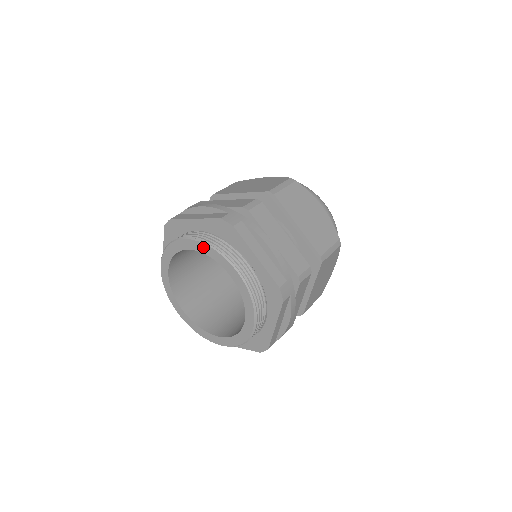
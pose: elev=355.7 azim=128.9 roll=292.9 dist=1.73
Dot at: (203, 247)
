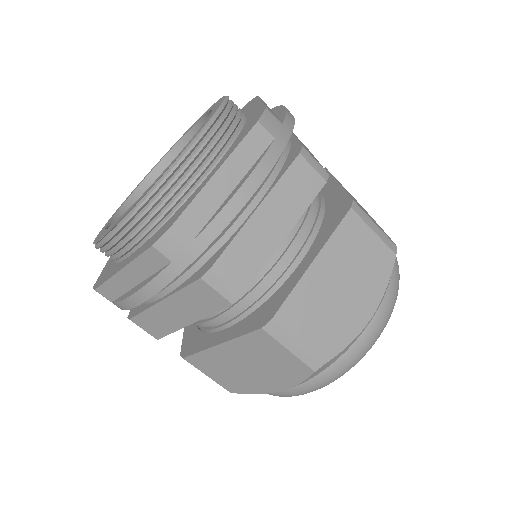
Dot at: occluded
